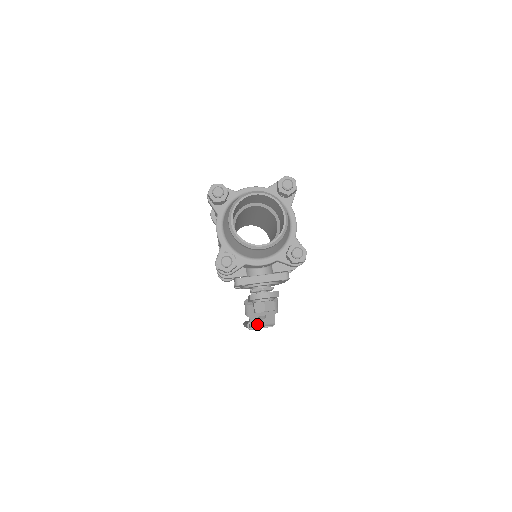
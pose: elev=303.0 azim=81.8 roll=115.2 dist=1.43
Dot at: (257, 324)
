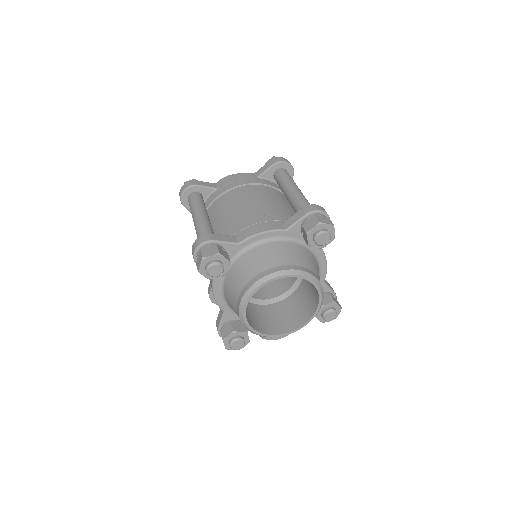
Dot at: occluded
